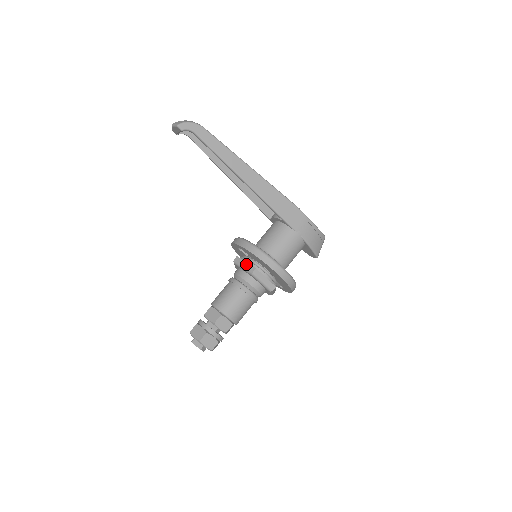
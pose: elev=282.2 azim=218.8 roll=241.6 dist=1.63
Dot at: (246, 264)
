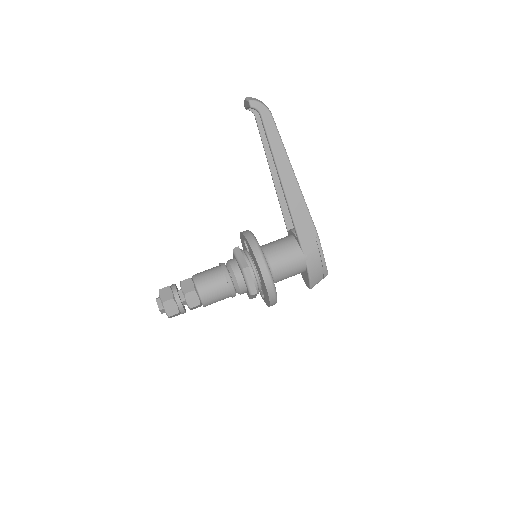
Dot at: (242, 258)
